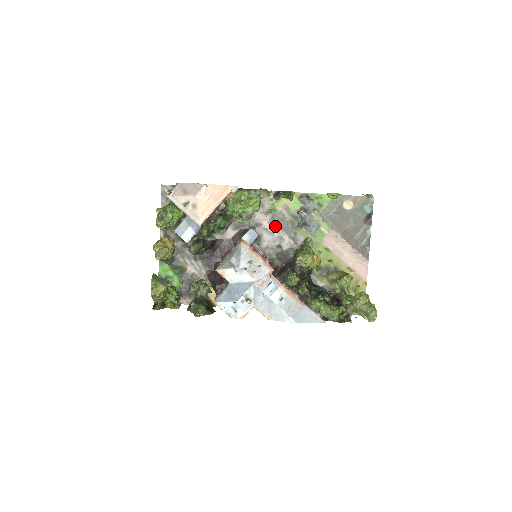
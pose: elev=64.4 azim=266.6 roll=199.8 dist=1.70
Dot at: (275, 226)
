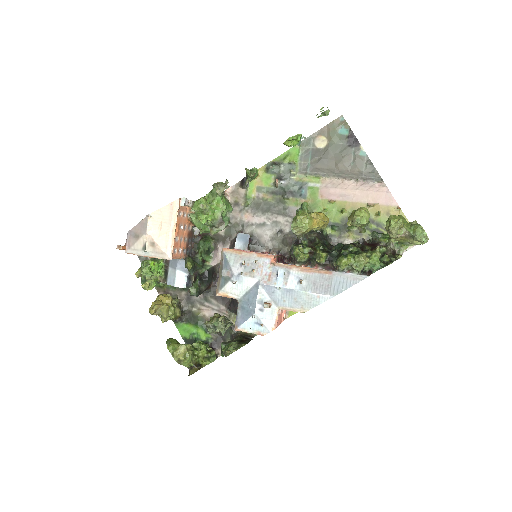
Dot at: (262, 215)
